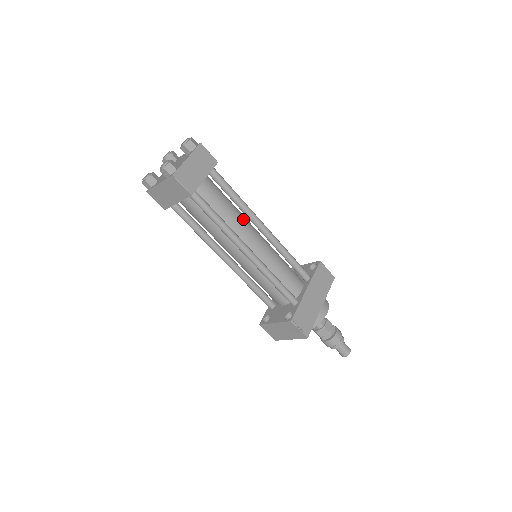
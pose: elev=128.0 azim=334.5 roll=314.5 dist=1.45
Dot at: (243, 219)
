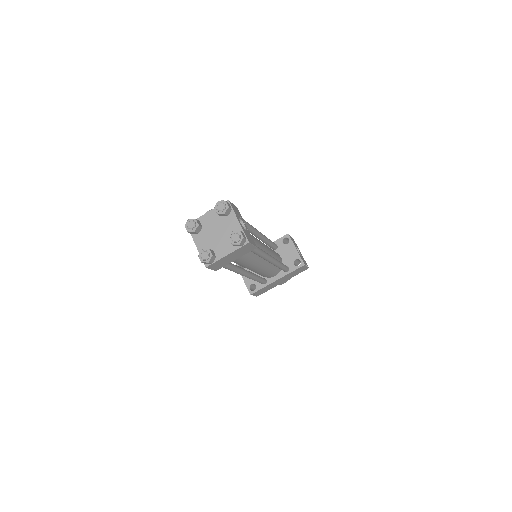
Dot at: (256, 260)
